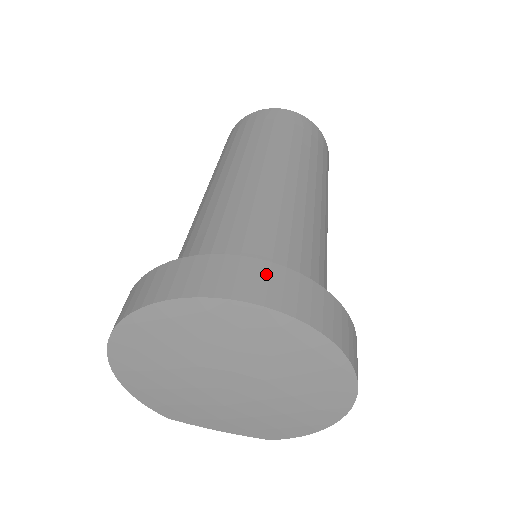
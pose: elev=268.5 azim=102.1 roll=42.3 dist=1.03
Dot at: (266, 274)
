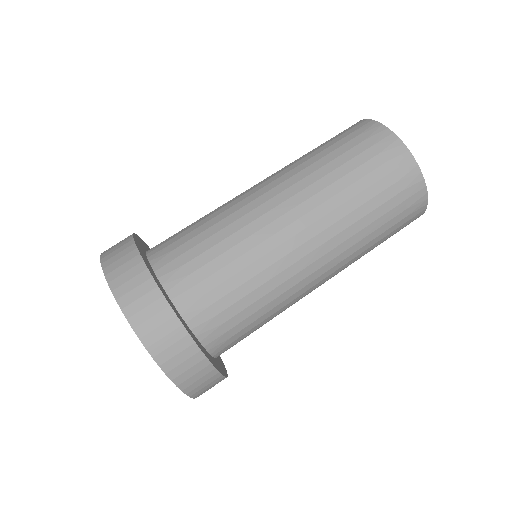
Dot at: (170, 330)
